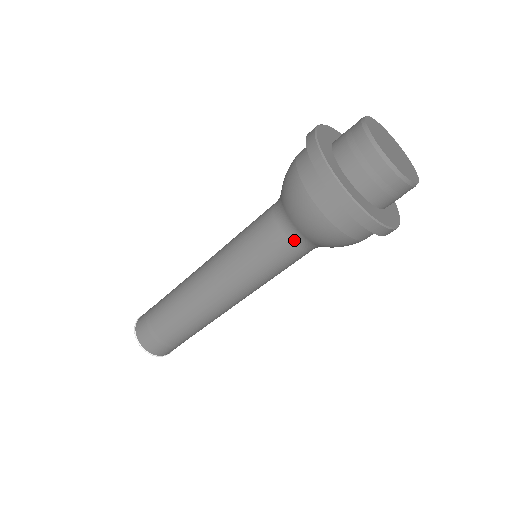
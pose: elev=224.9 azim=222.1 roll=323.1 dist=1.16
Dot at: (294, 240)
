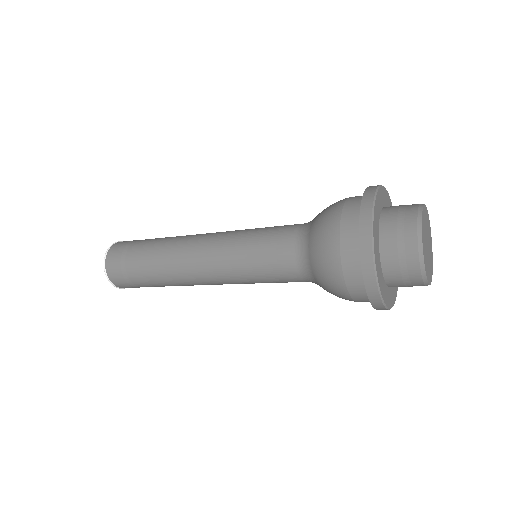
Dot at: (301, 271)
